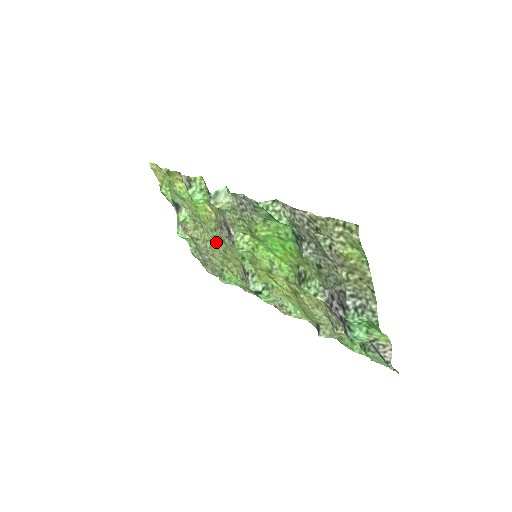
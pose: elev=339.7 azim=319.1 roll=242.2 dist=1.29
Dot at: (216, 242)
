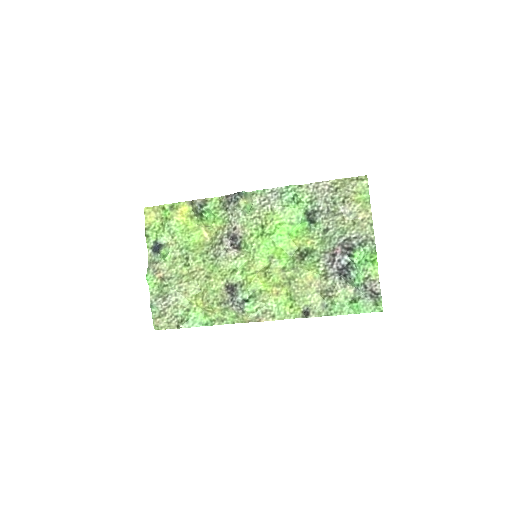
Dot at: (201, 268)
